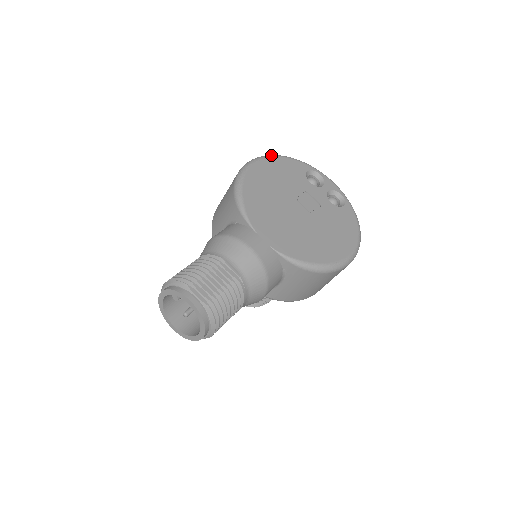
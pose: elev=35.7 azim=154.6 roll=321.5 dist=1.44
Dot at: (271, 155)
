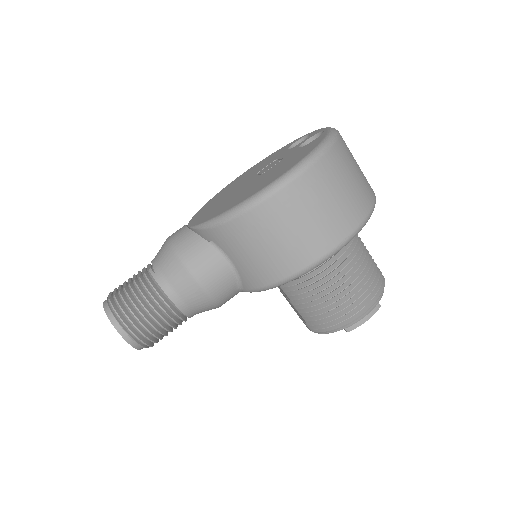
Dot at: occluded
